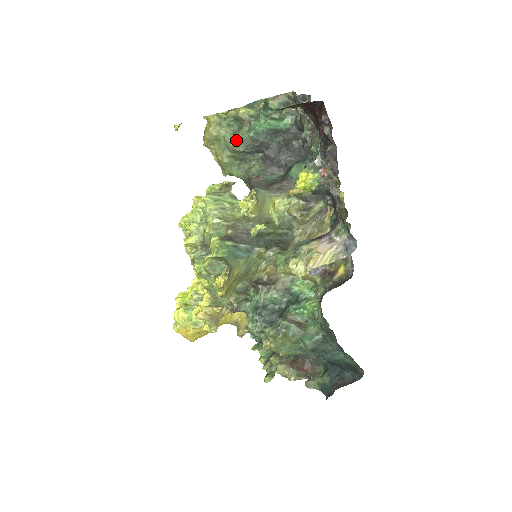
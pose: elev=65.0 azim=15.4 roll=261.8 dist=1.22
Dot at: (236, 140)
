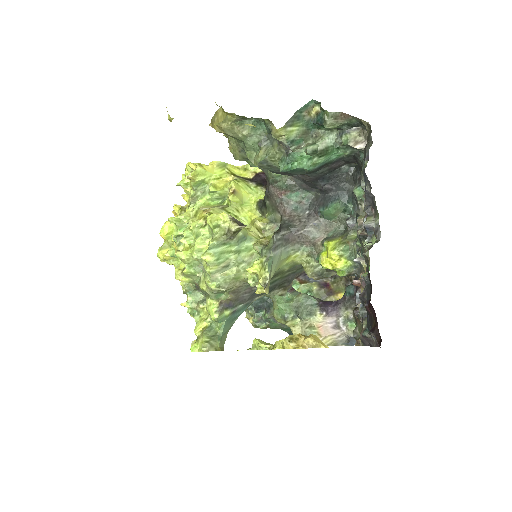
Dot at: (260, 163)
